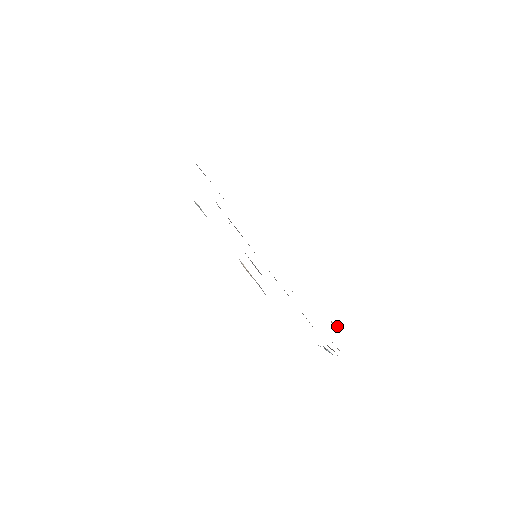
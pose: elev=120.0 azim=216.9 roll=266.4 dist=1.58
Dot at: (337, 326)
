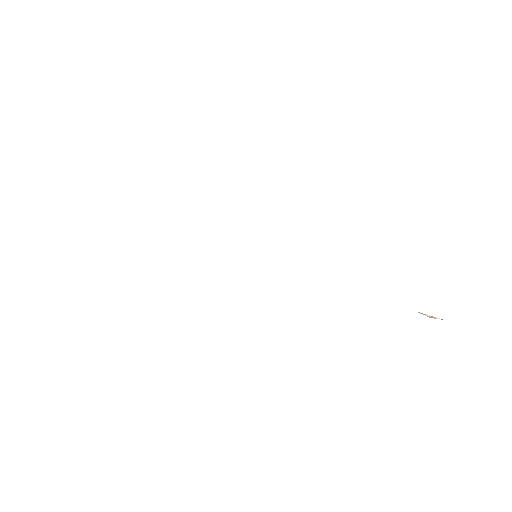
Dot at: occluded
